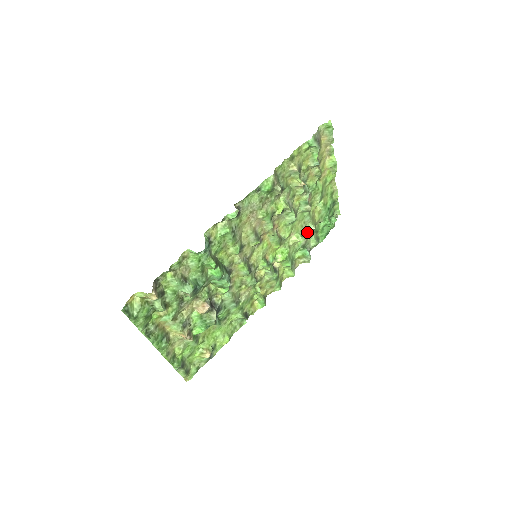
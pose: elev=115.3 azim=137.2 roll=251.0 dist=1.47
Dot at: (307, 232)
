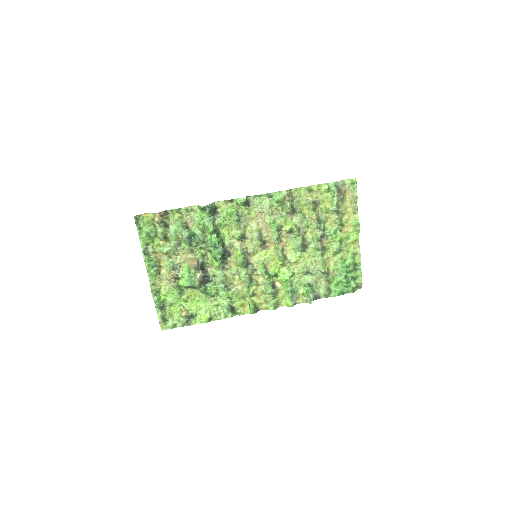
Dot at: (317, 274)
